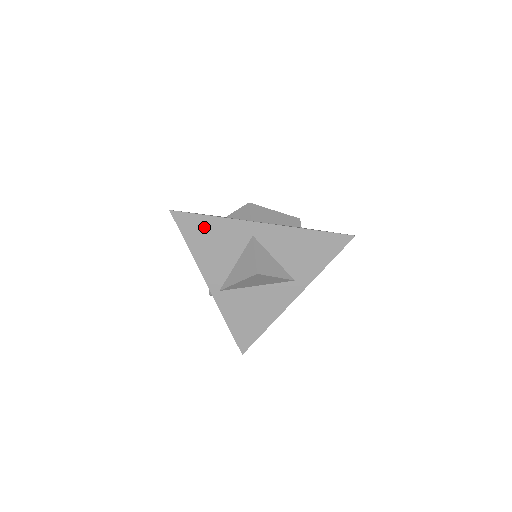
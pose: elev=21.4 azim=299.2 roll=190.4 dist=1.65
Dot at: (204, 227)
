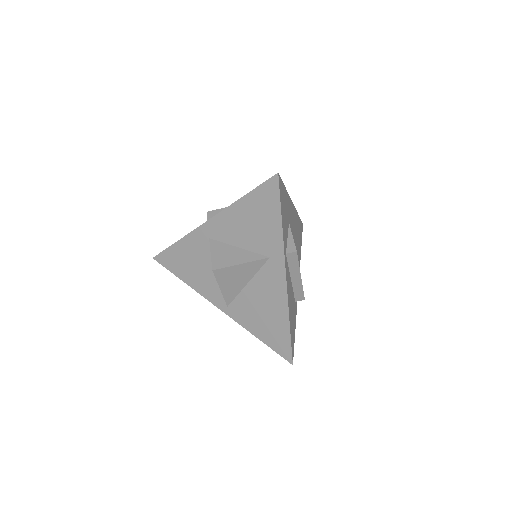
Dot at: (178, 256)
